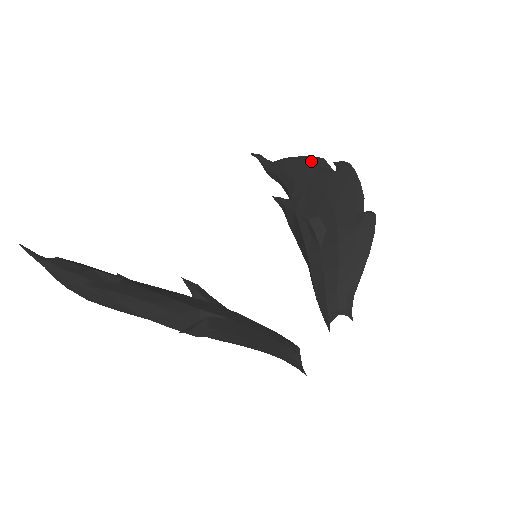
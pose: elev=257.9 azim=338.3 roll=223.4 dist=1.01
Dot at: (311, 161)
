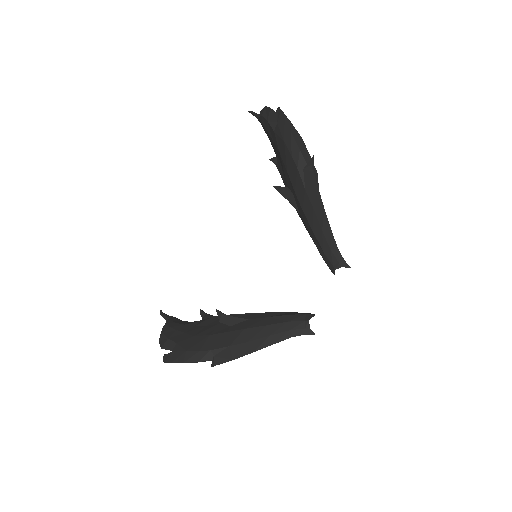
Dot at: (266, 116)
